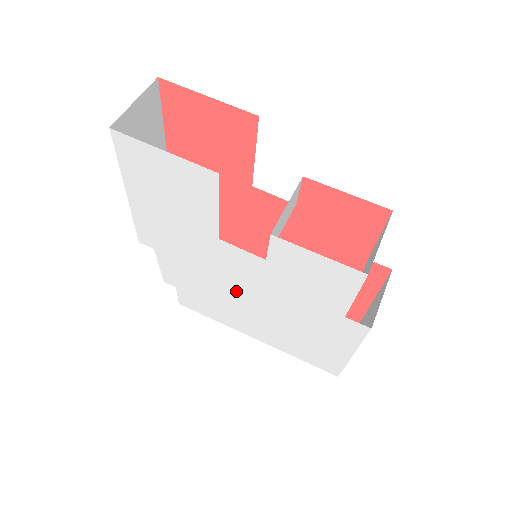
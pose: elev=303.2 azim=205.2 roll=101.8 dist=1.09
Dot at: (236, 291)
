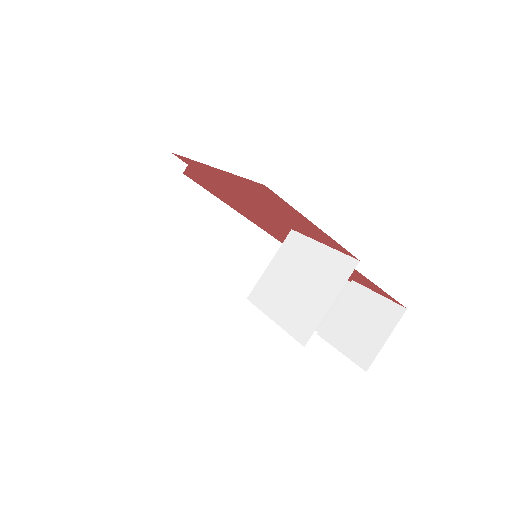
Dot at: occluded
